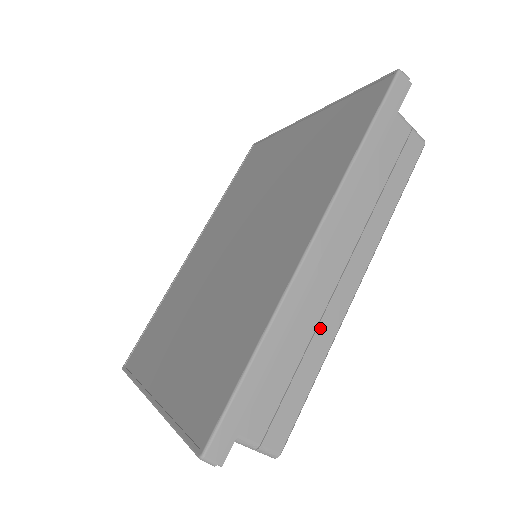
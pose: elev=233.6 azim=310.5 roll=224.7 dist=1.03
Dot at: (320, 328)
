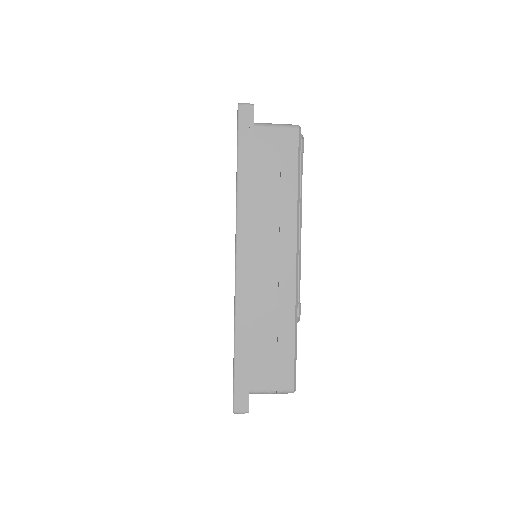
Dot at: (280, 304)
